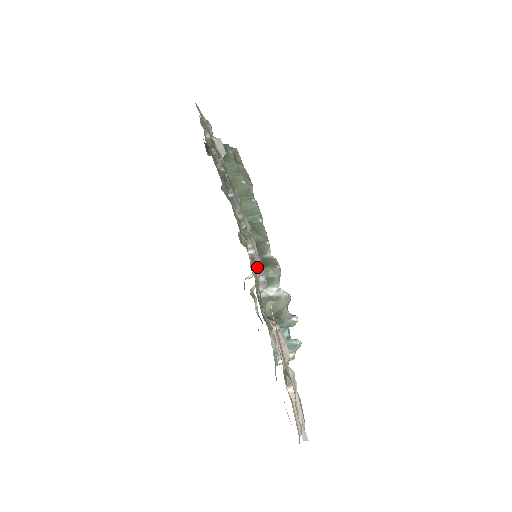
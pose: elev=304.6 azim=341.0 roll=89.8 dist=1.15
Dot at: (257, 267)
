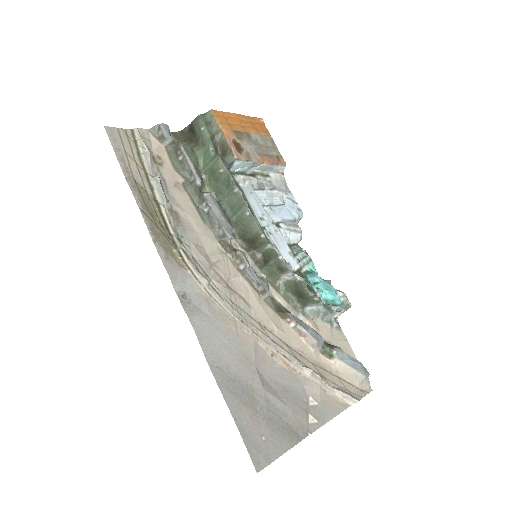
Dot at: (252, 280)
